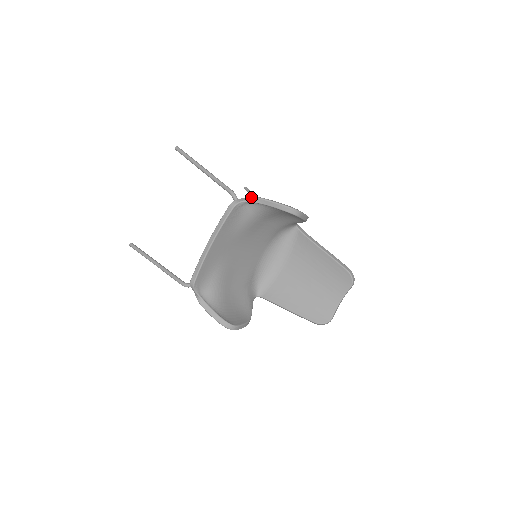
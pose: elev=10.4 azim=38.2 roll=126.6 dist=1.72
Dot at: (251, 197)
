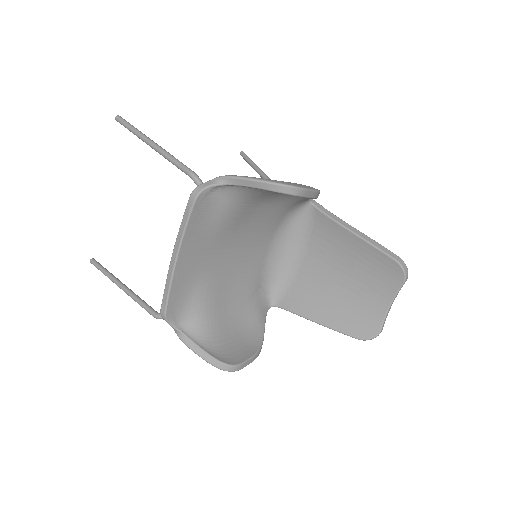
Dot at: (221, 177)
